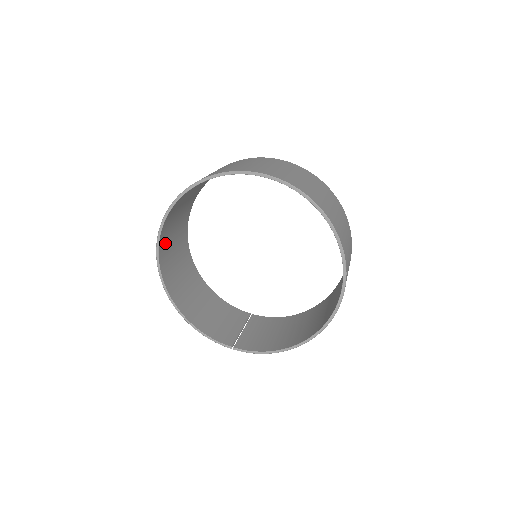
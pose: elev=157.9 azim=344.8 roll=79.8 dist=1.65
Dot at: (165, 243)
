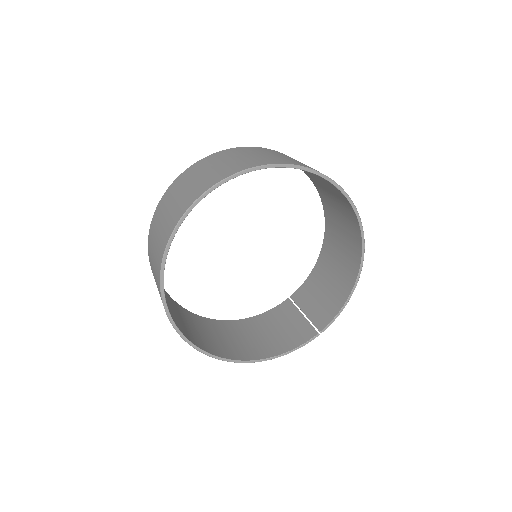
Dot at: (187, 333)
